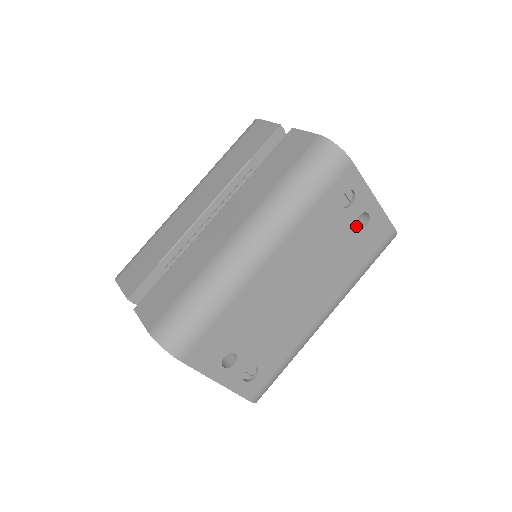
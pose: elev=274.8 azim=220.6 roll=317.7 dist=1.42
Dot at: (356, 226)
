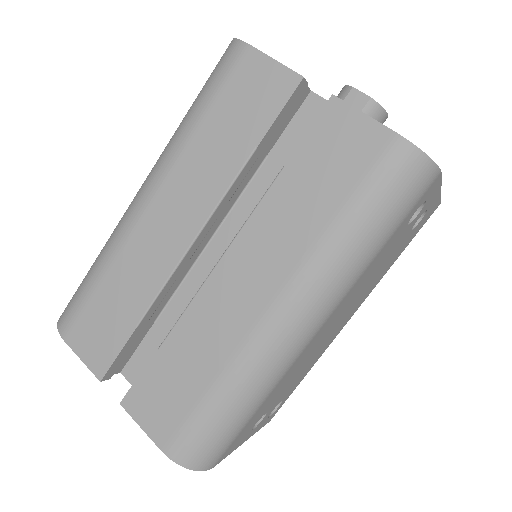
Dot at: (410, 230)
